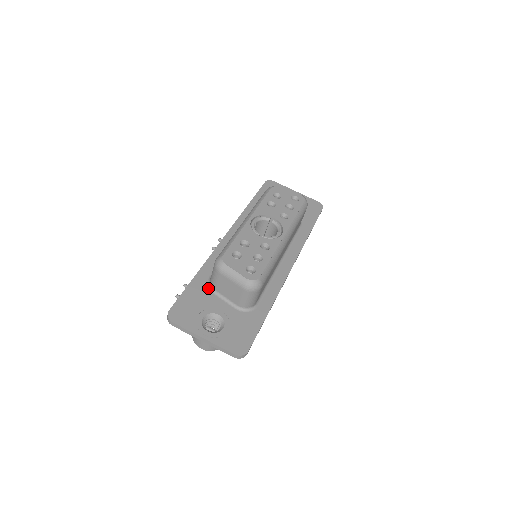
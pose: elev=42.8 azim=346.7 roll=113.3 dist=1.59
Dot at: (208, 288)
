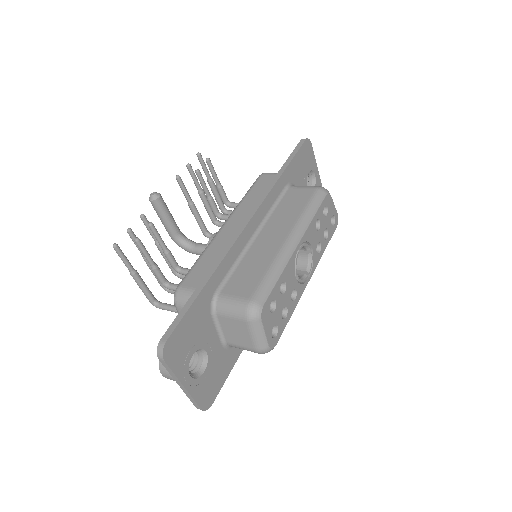
Dot at: (210, 308)
